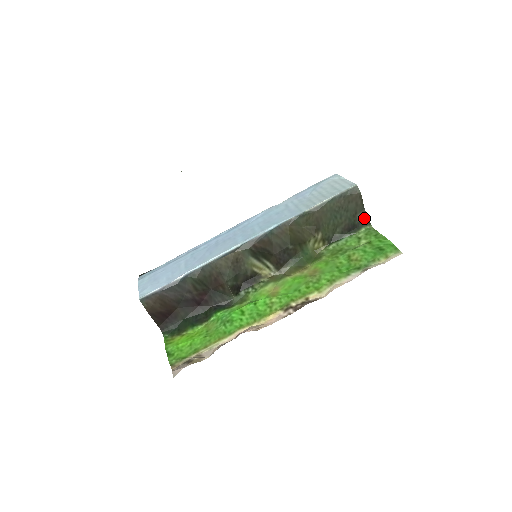
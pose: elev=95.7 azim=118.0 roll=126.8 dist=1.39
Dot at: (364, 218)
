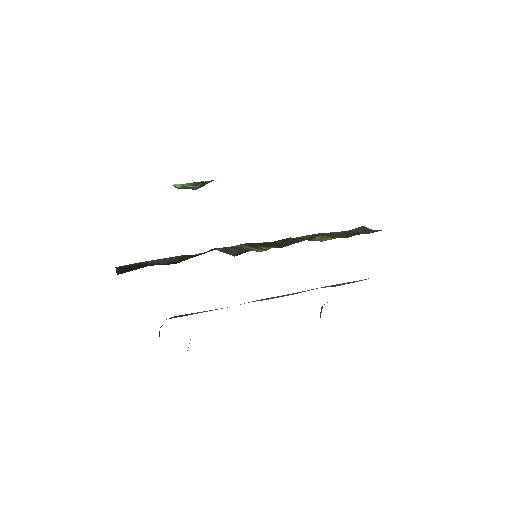
Dot at: occluded
